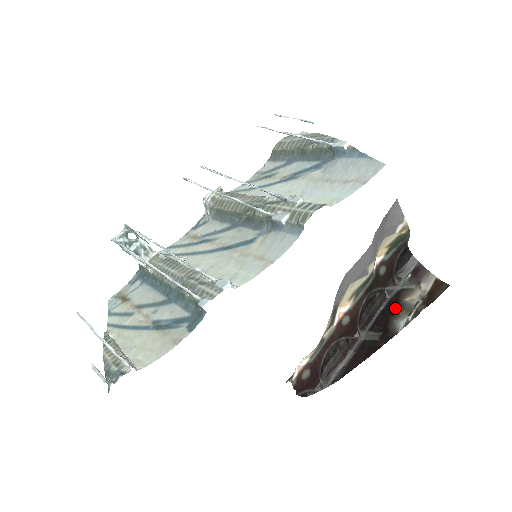
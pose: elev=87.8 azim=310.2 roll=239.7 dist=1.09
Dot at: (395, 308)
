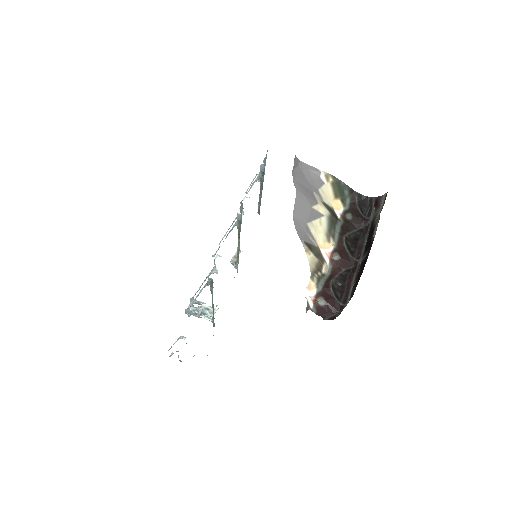
Dot at: (372, 231)
